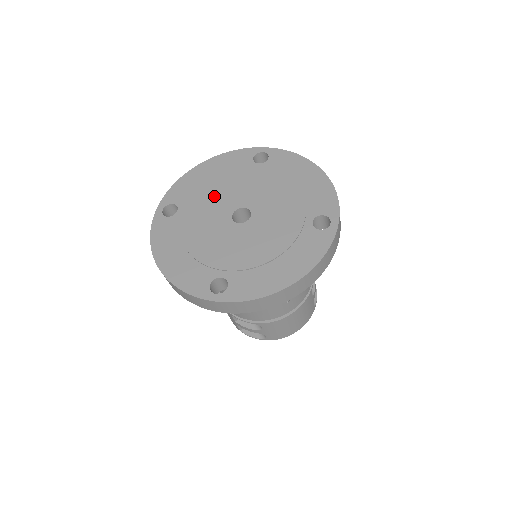
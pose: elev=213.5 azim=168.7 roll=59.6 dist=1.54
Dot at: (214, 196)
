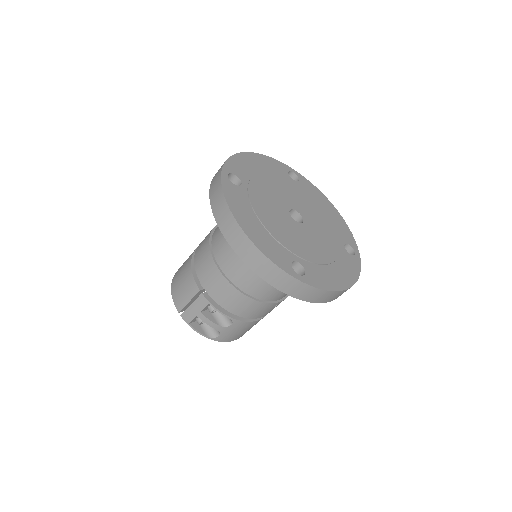
Dot at: (270, 188)
